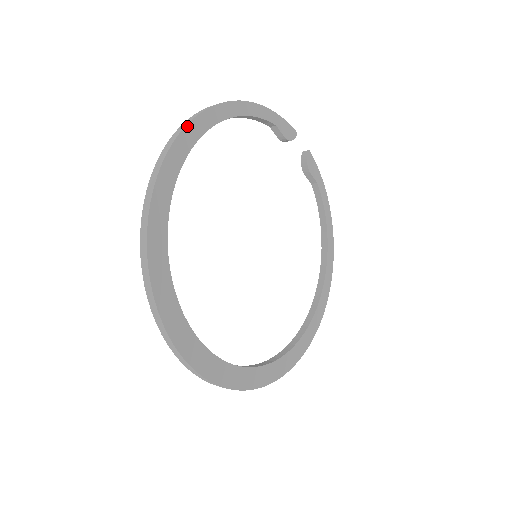
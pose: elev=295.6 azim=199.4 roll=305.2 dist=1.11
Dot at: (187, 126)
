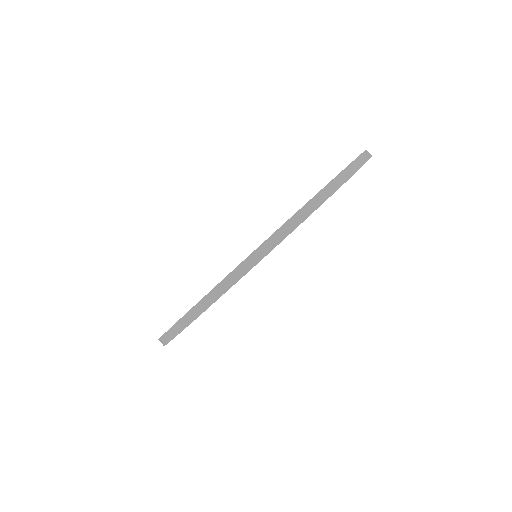
Dot at: occluded
